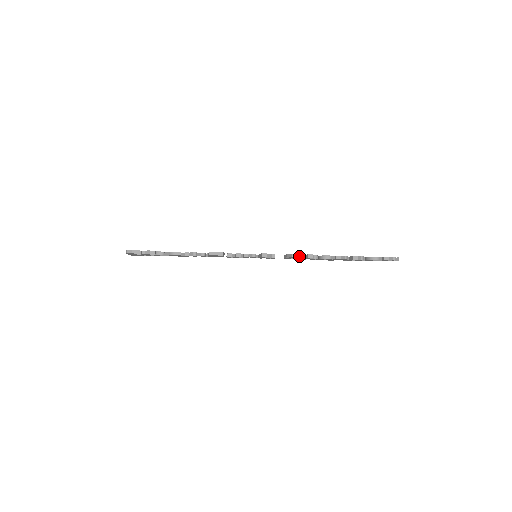
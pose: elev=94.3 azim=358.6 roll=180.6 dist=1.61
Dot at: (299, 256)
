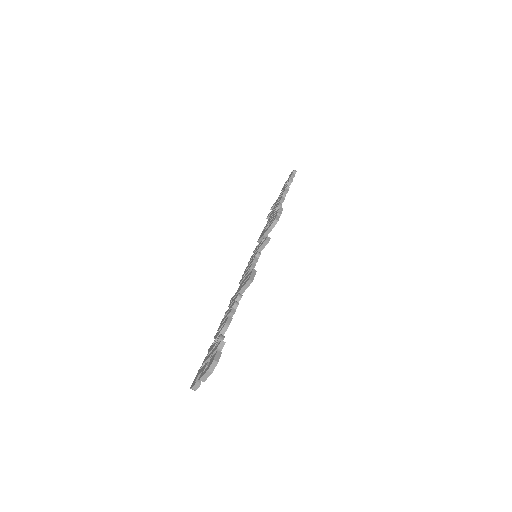
Dot at: occluded
